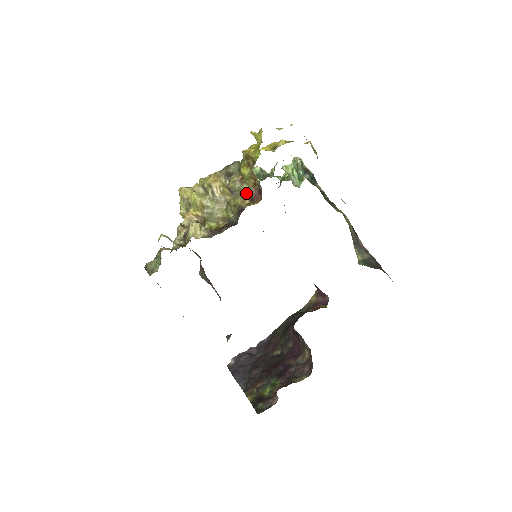
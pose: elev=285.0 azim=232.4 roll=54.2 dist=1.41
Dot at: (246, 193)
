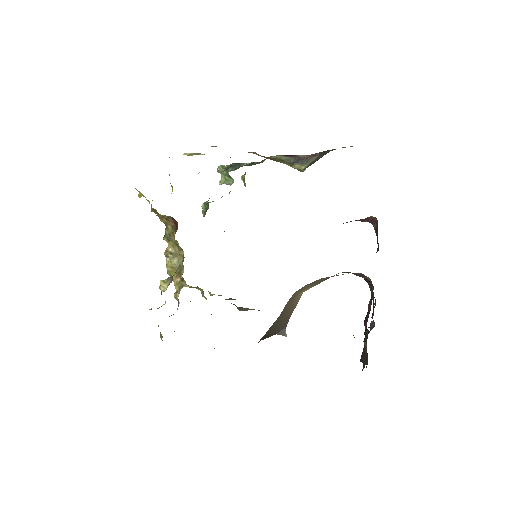
Dot at: (171, 230)
